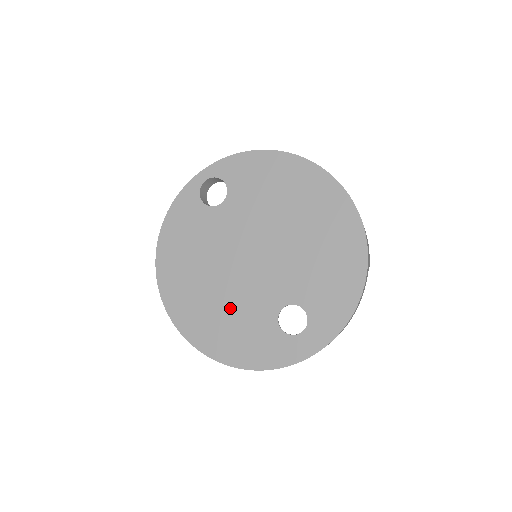
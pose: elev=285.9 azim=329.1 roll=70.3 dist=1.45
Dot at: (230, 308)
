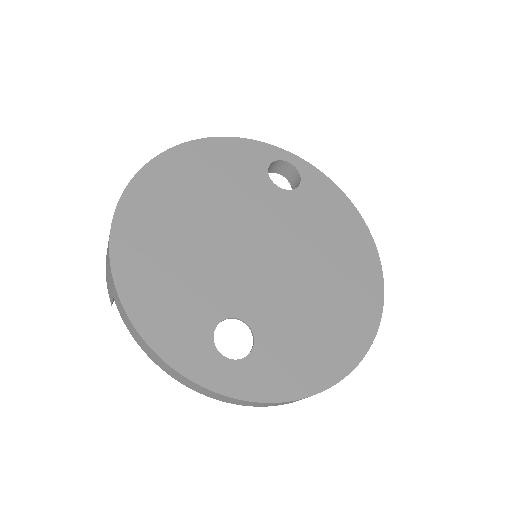
Dot at: (190, 258)
